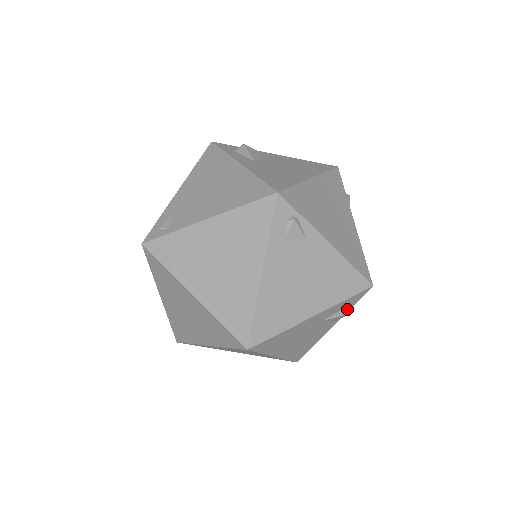
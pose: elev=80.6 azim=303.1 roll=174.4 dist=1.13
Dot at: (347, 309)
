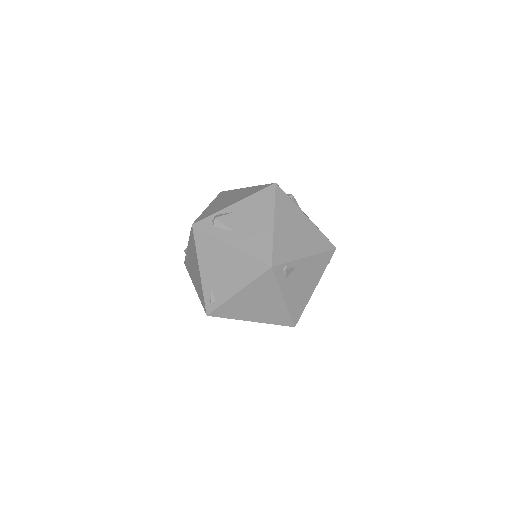
Dot at: occluded
